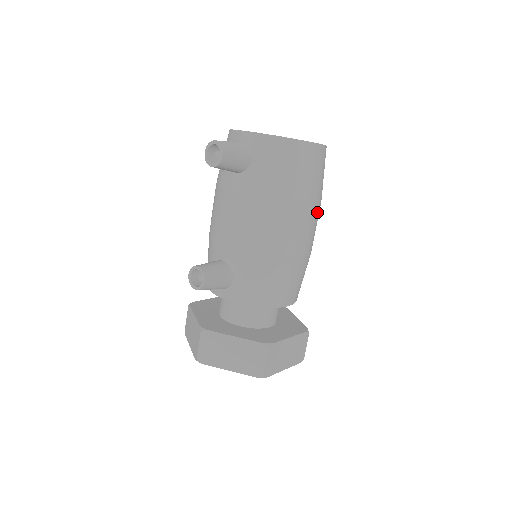
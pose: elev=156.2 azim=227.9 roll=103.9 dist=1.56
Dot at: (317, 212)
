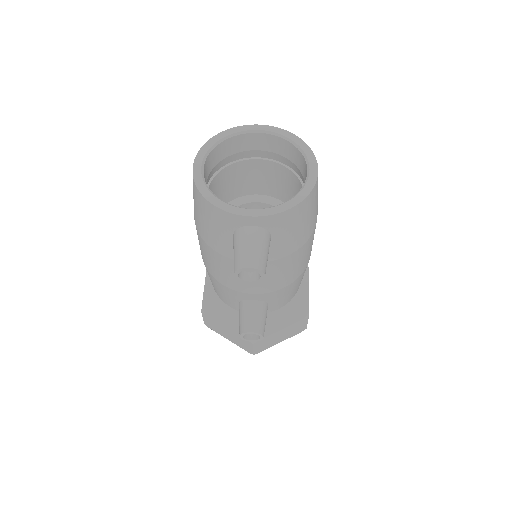
Dot at: occluded
